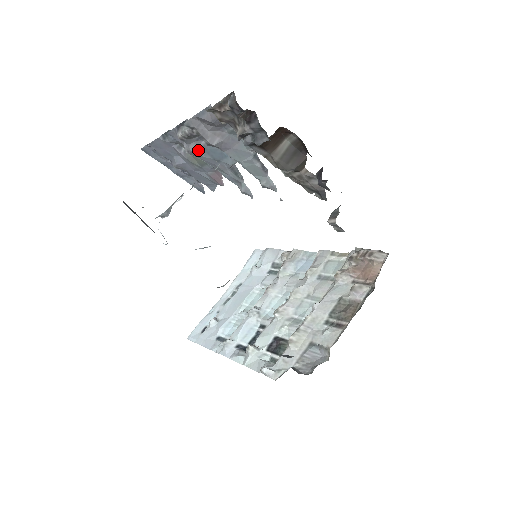
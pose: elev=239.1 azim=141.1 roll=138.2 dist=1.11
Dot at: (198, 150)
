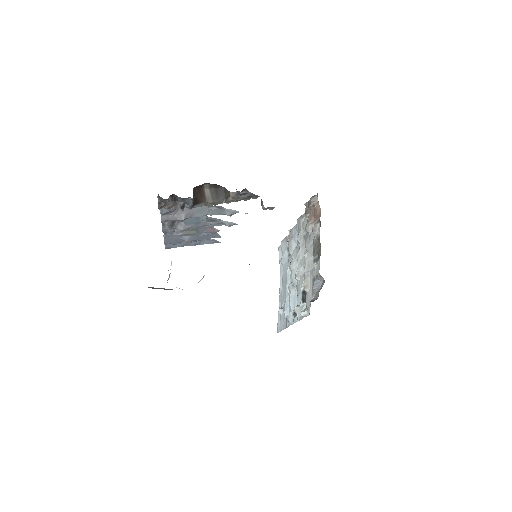
Dot at: (184, 227)
